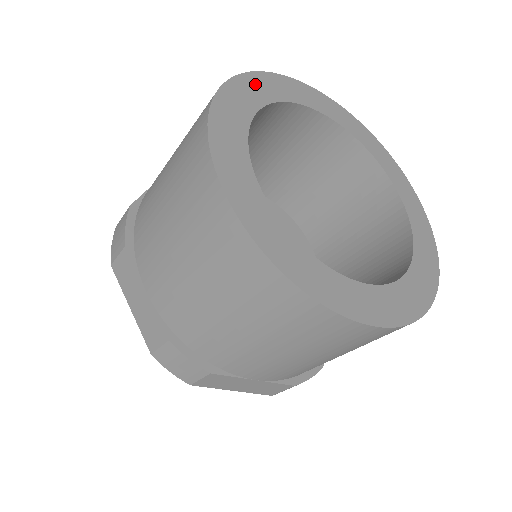
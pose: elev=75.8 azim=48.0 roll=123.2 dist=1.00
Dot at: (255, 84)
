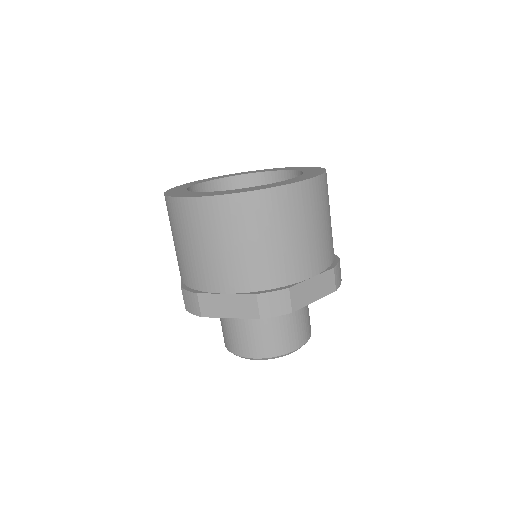
Dot at: (175, 189)
